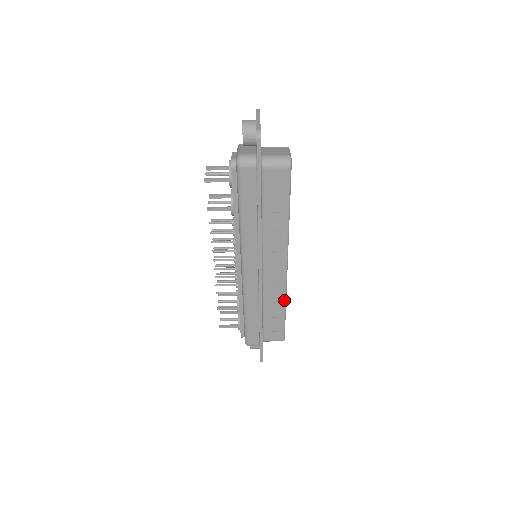
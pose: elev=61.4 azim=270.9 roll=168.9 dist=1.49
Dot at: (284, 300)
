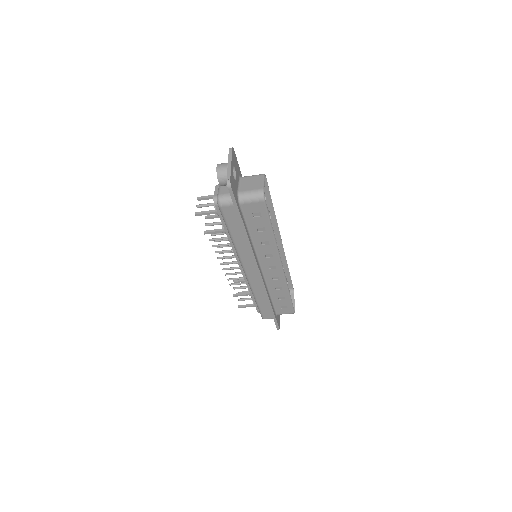
Dot at: (286, 287)
